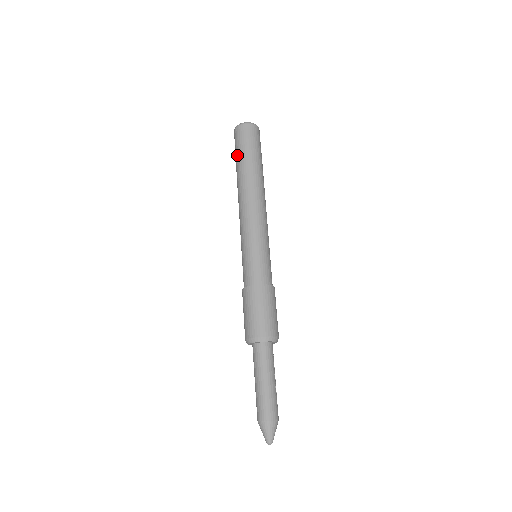
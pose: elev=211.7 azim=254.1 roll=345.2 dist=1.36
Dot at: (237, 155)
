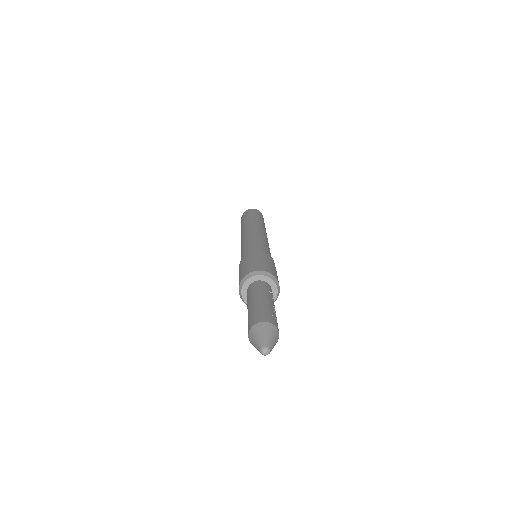
Dot at: (241, 224)
